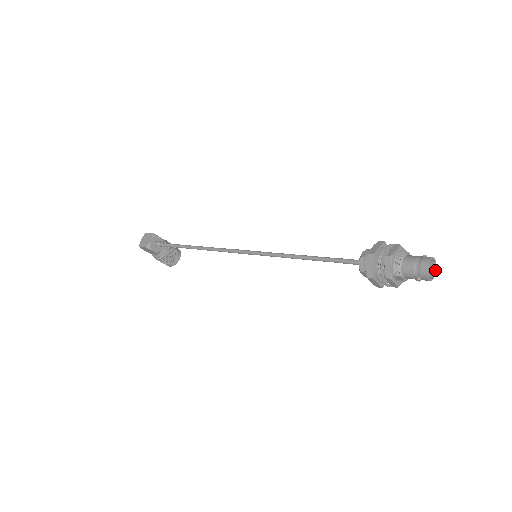
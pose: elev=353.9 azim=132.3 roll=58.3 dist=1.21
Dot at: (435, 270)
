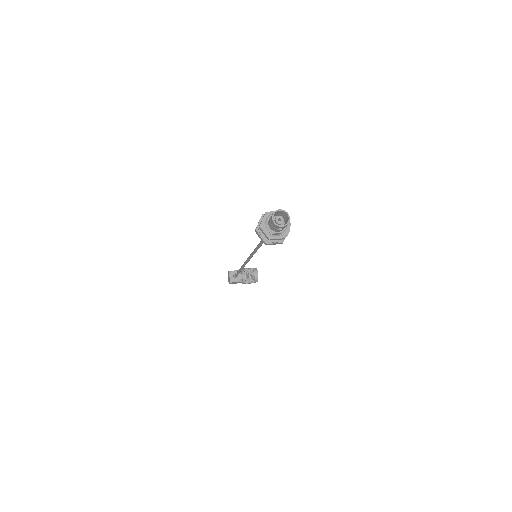
Dot at: (287, 215)
